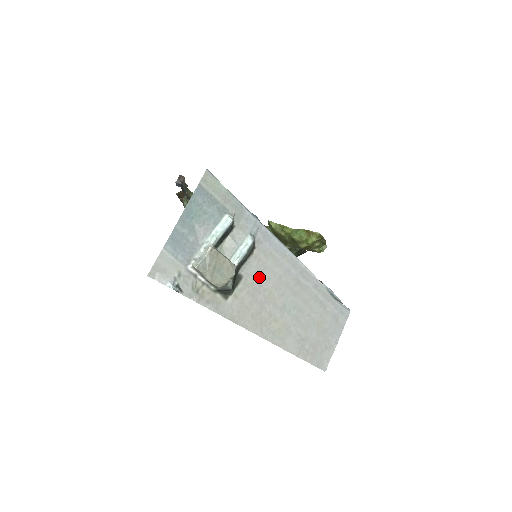
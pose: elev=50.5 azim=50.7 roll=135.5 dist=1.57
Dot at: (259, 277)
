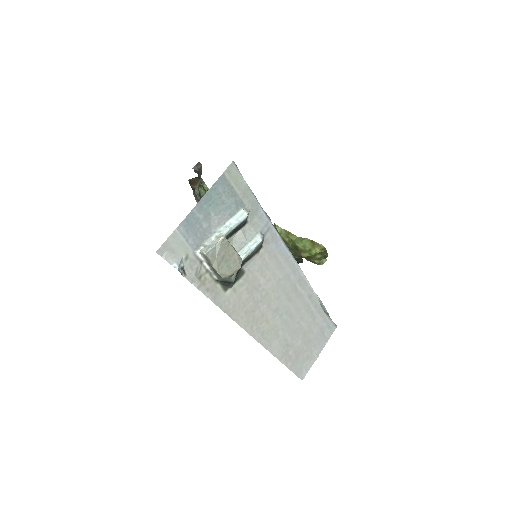
Dot at: (260, 276)
